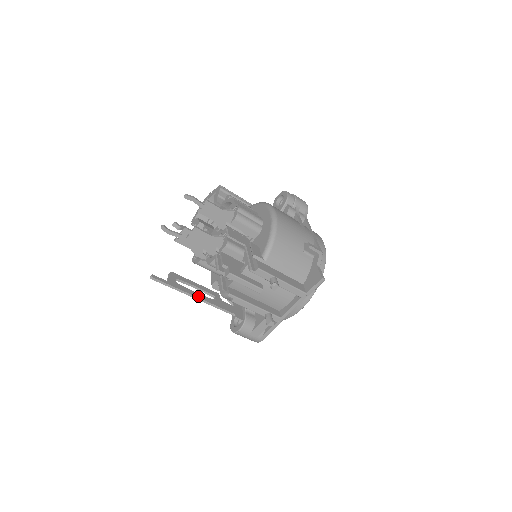
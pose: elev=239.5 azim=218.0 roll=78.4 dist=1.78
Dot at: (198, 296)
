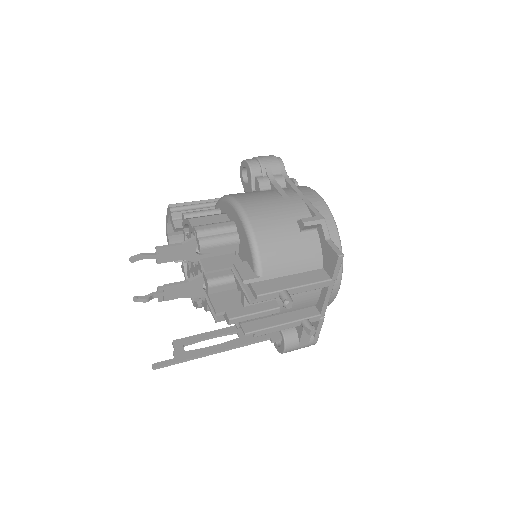
Dot at: (217, 349)
